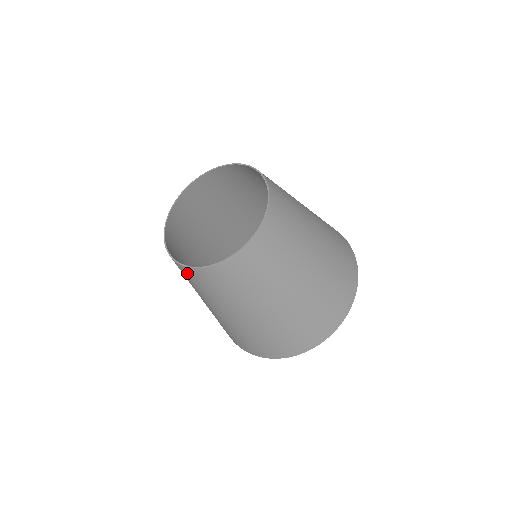
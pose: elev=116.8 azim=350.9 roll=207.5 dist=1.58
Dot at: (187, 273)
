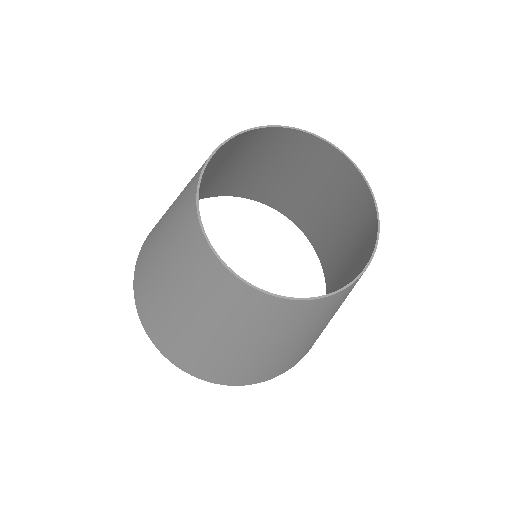
Dot at: (198, 247)
